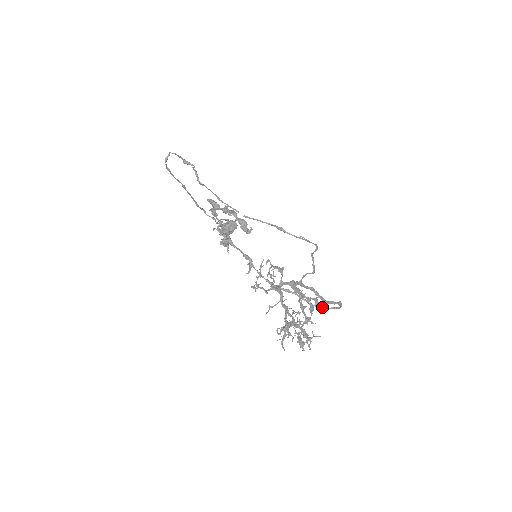
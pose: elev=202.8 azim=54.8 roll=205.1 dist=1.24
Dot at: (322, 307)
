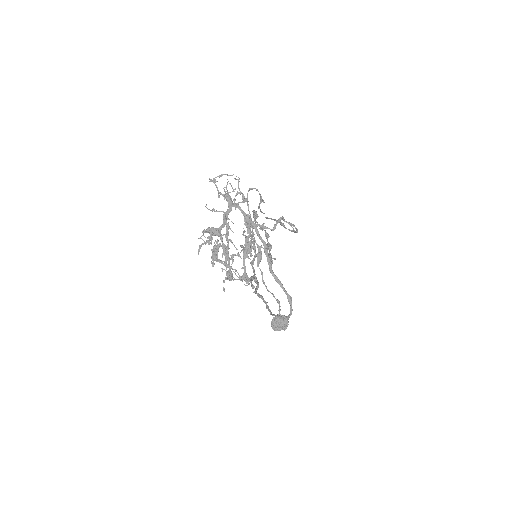
Dot at: (277, 315)
